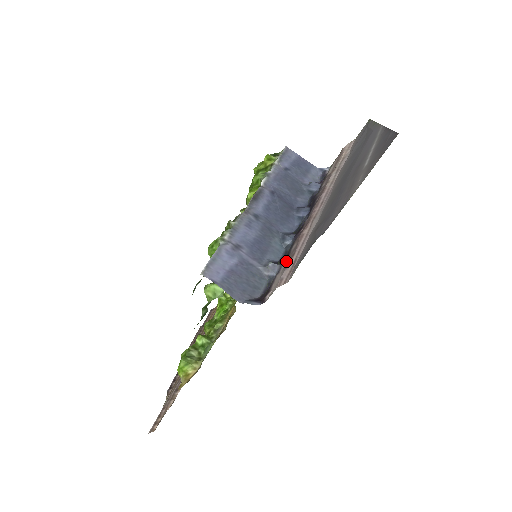
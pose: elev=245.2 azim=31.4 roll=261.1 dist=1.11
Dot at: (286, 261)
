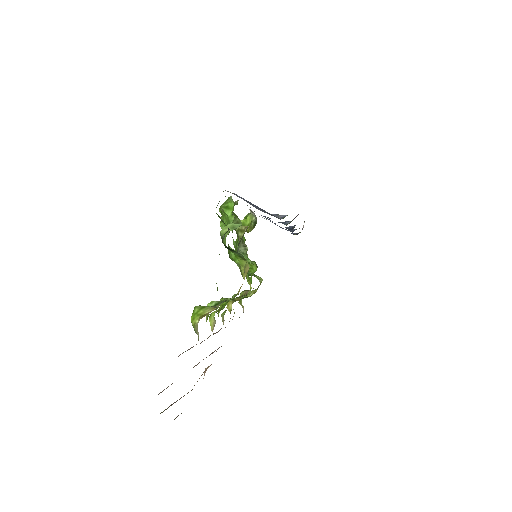
Dot at: occluded
